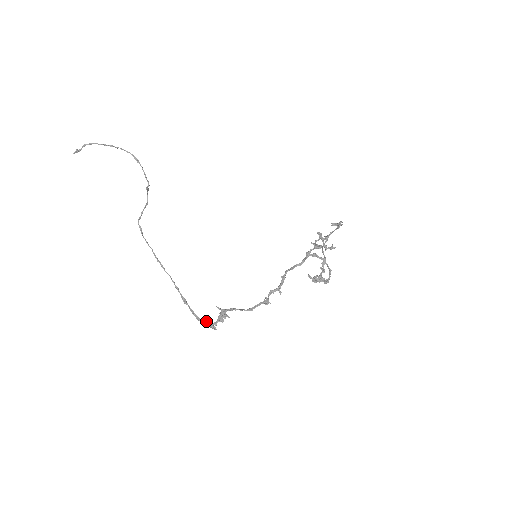
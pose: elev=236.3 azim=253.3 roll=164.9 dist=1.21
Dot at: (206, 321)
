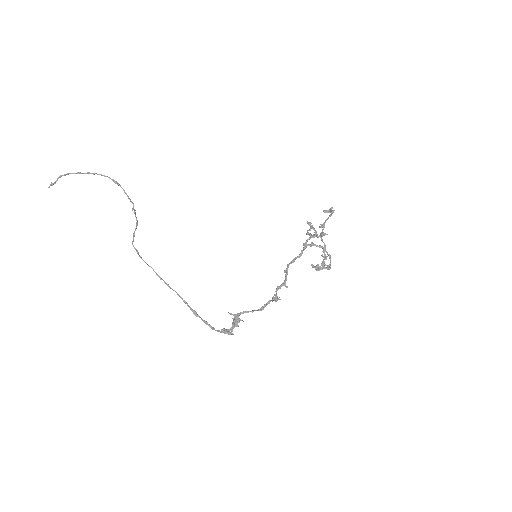
Dot at: (222, 329)
